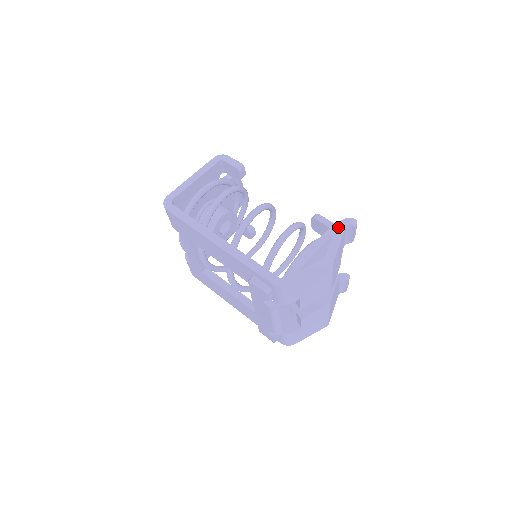
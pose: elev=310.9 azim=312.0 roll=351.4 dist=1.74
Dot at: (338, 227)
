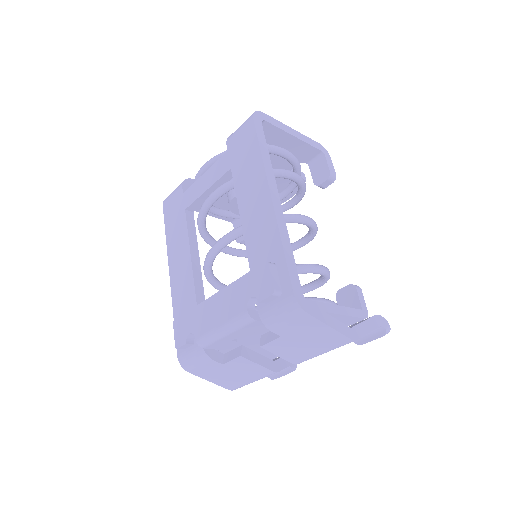
Dot at: (376, 317)
